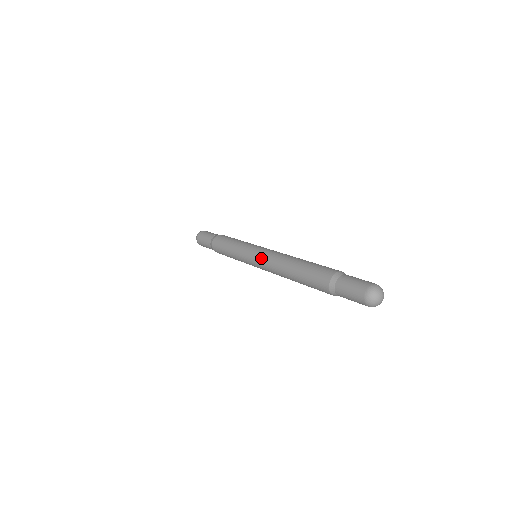
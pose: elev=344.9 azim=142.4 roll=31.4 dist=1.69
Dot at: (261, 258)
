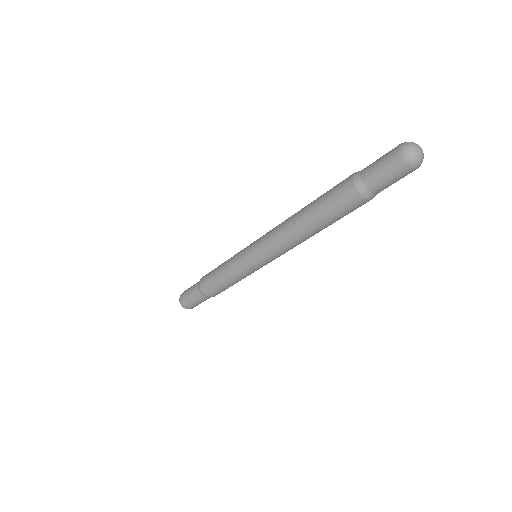
Dot at: (263, 240)
